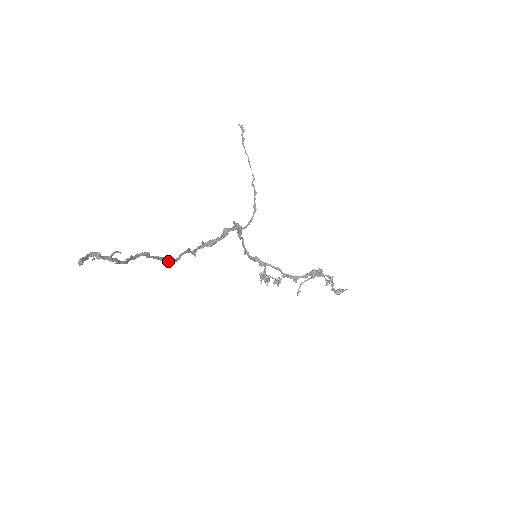
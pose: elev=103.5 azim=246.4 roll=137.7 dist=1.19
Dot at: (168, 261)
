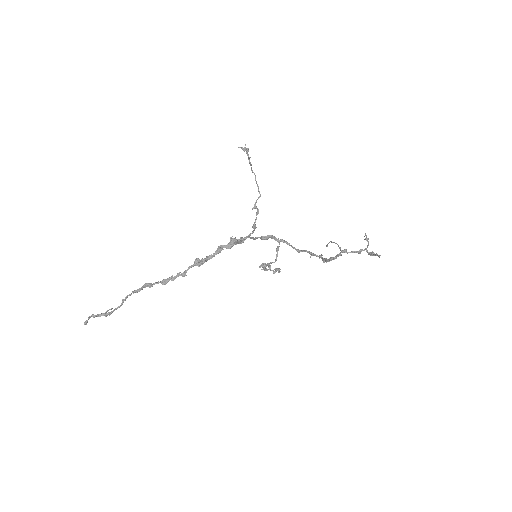
Dot at: occluded
